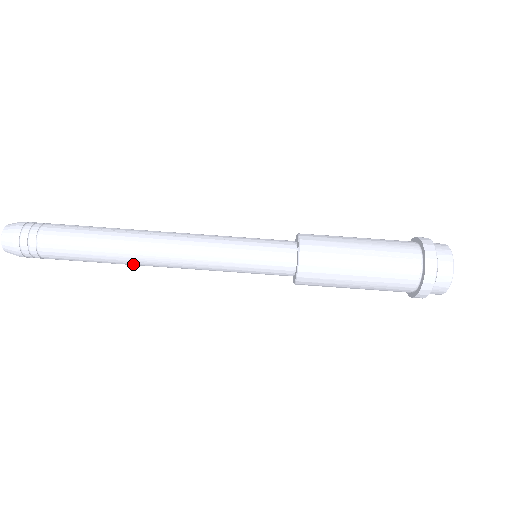
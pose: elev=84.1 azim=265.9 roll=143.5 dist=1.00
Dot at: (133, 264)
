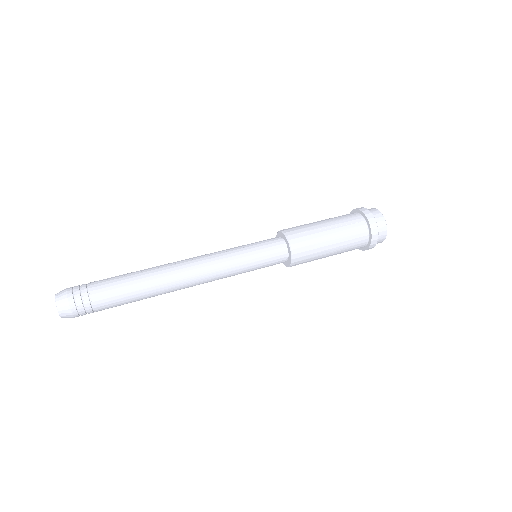
Dot at: (170, 291)
